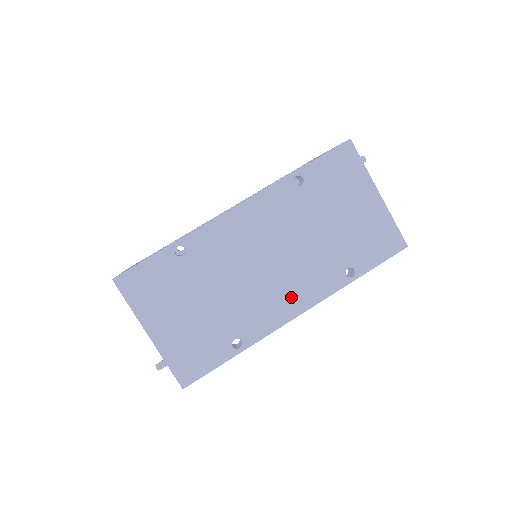
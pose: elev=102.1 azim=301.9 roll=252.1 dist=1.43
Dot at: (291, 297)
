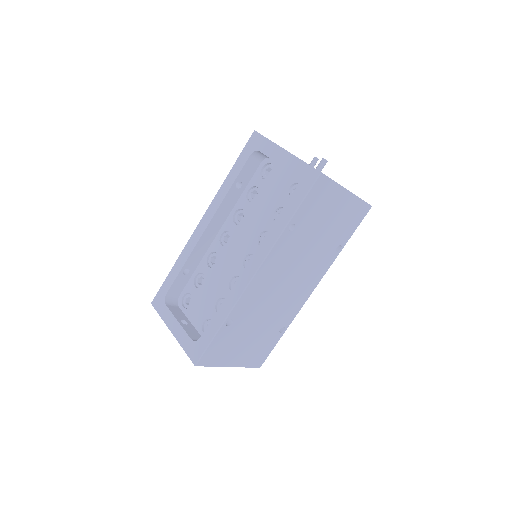
Dot at: (306, 287)
